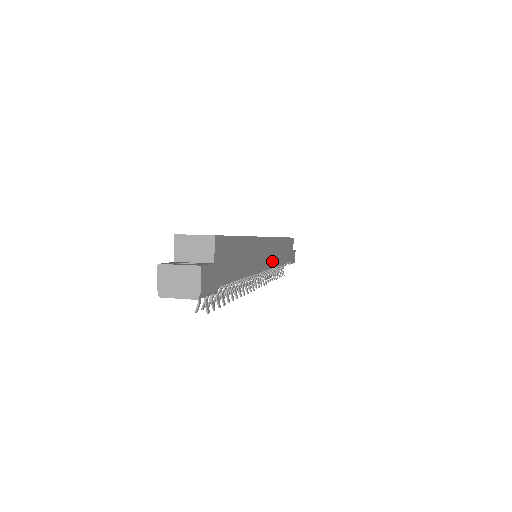
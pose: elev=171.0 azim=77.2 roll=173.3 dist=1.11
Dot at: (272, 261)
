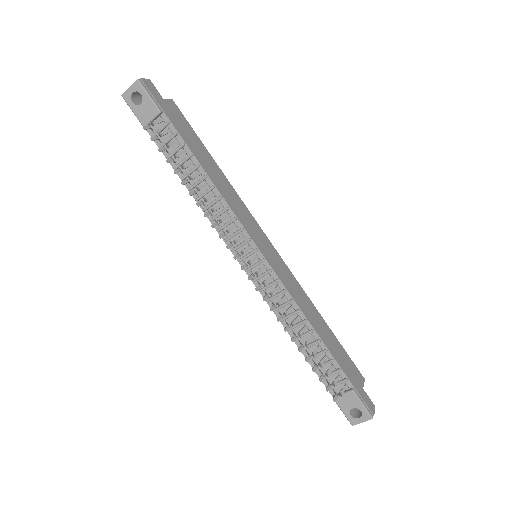
Dot at: (275, 268)
